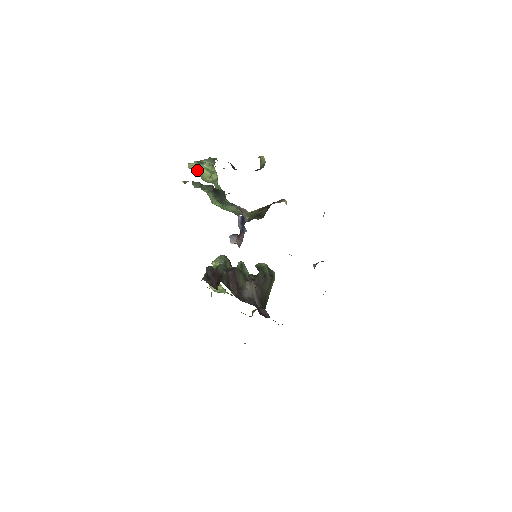
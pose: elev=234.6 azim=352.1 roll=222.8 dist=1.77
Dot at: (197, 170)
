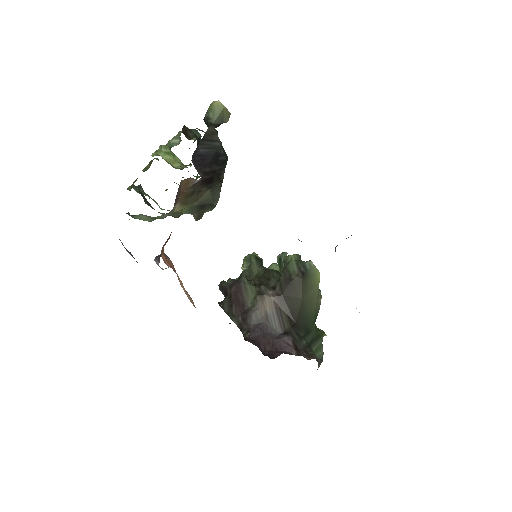
Dot at: occluded
